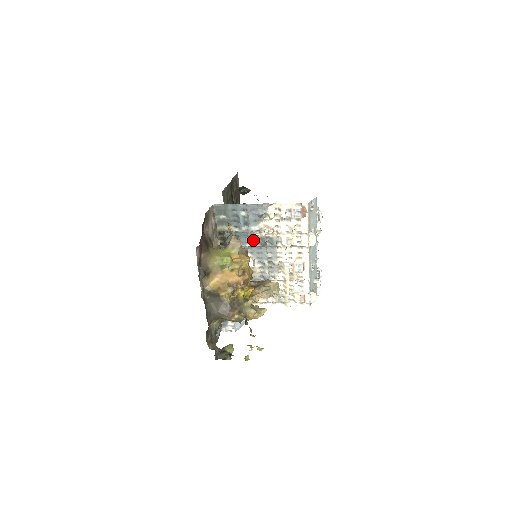
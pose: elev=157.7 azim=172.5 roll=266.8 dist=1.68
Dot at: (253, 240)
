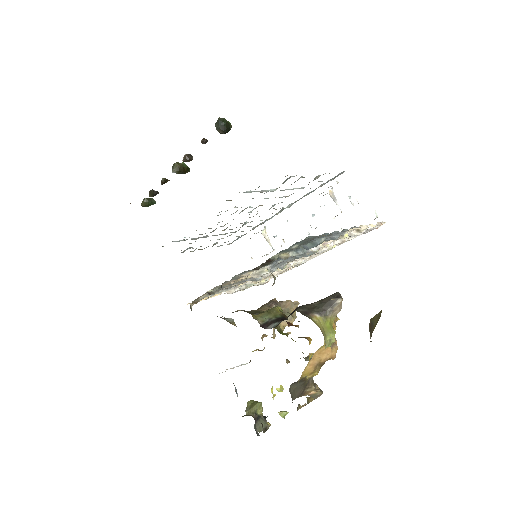
Dot at: (291, 256)
